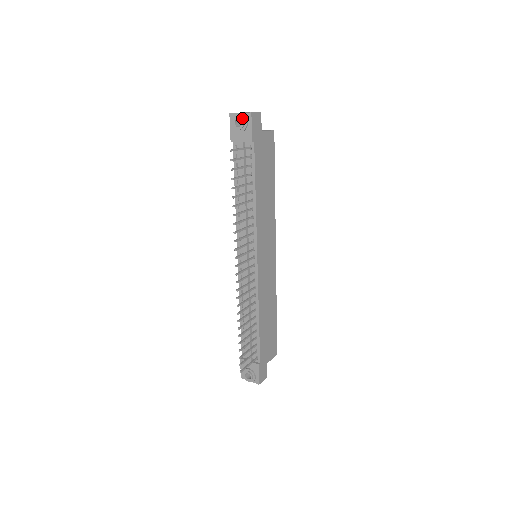
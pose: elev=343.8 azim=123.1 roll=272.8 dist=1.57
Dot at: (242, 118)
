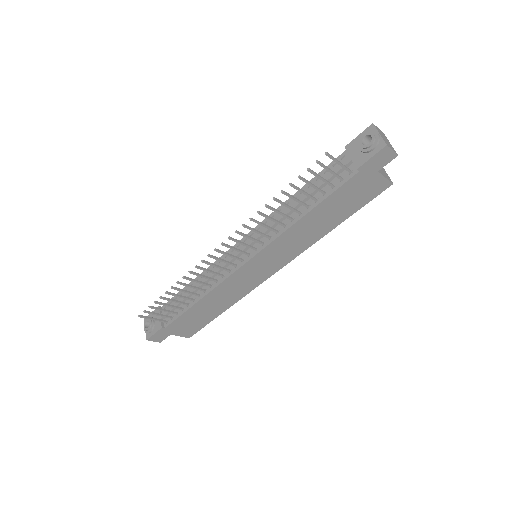
Dot at: (374, 140)
